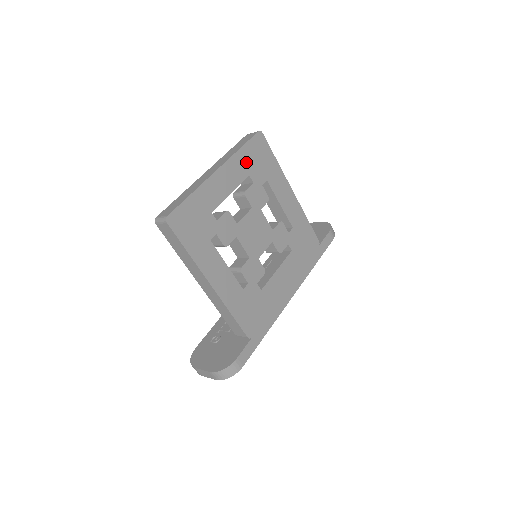
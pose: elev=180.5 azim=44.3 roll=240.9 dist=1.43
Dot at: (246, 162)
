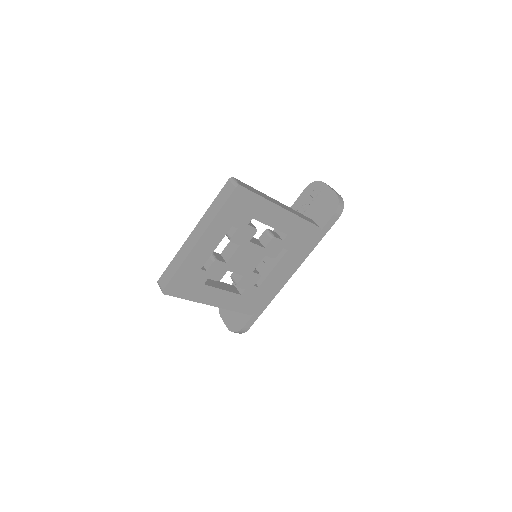
Dot at: (227, 219)
